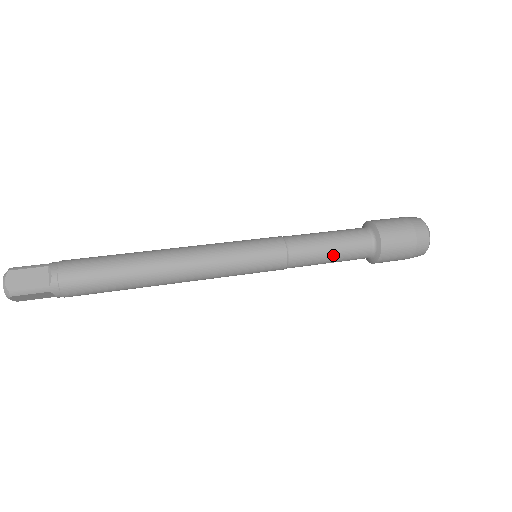
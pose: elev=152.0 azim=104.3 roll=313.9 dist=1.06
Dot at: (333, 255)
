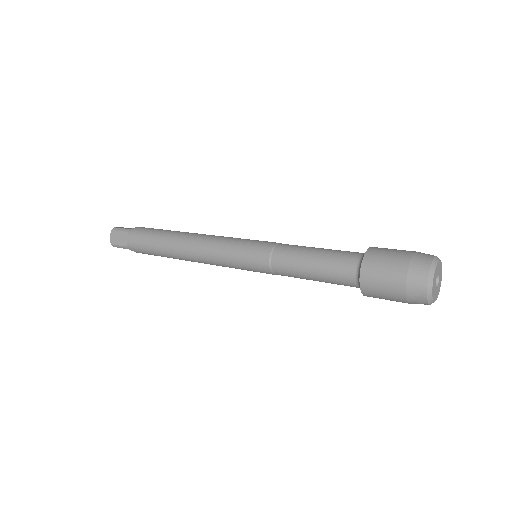
Dot at: (314, 278)
